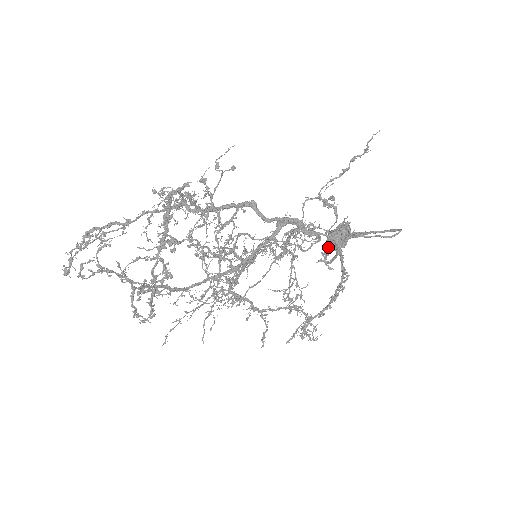
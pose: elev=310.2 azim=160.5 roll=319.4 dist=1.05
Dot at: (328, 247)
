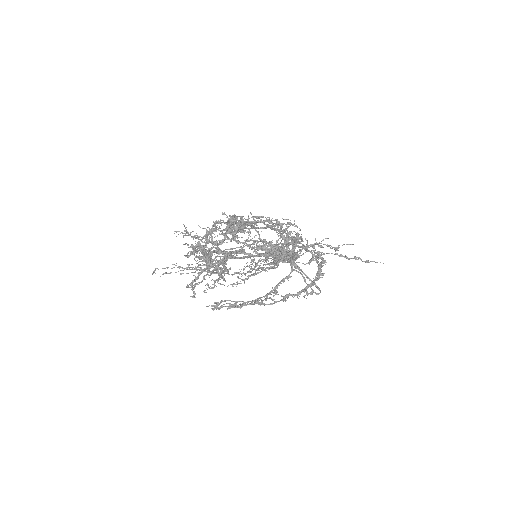
Dot at: occluded
